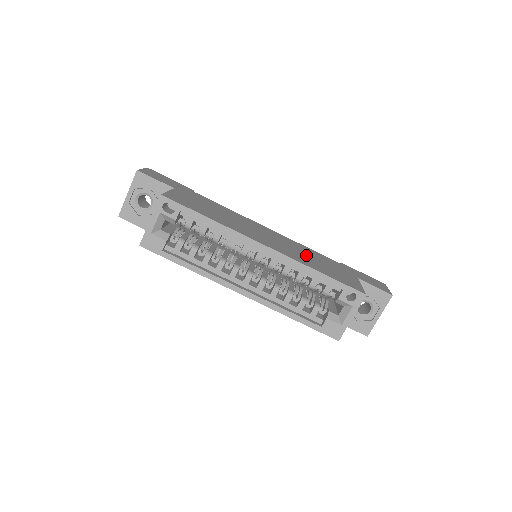
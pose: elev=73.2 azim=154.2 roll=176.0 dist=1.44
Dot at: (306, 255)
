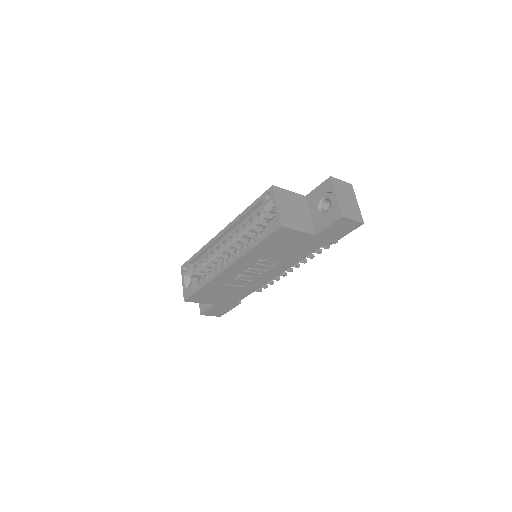
Dot at: occluded
